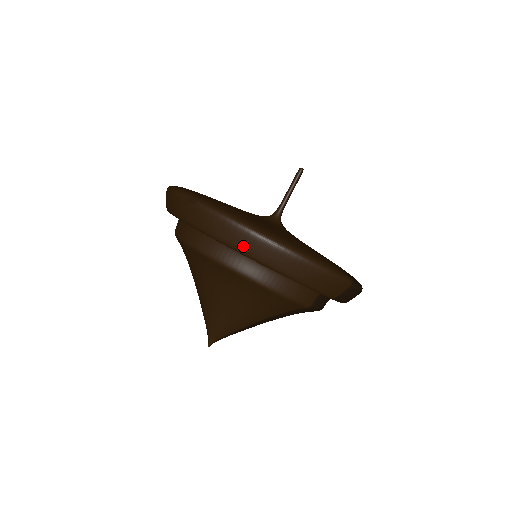
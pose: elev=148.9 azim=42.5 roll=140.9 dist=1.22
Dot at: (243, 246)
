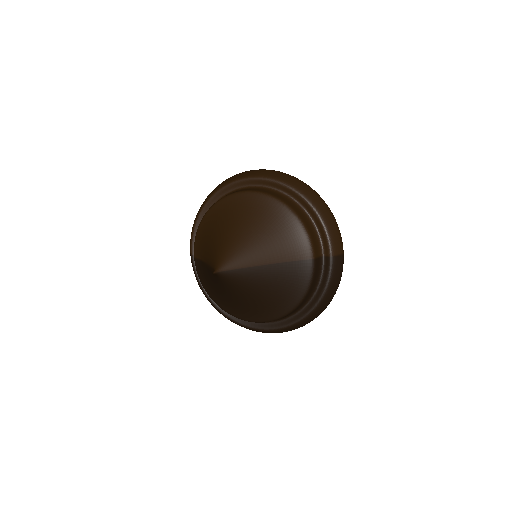
Dot at: (294, 184)
